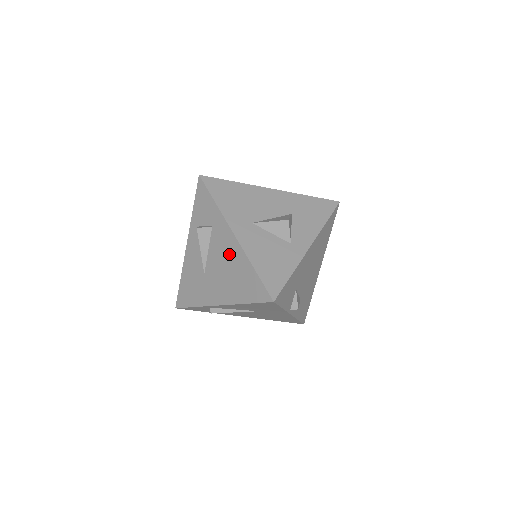
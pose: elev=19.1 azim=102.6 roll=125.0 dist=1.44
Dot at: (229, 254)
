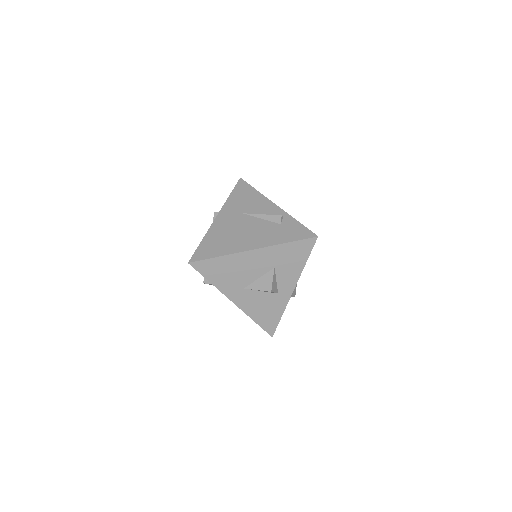
Dot at: occluded
